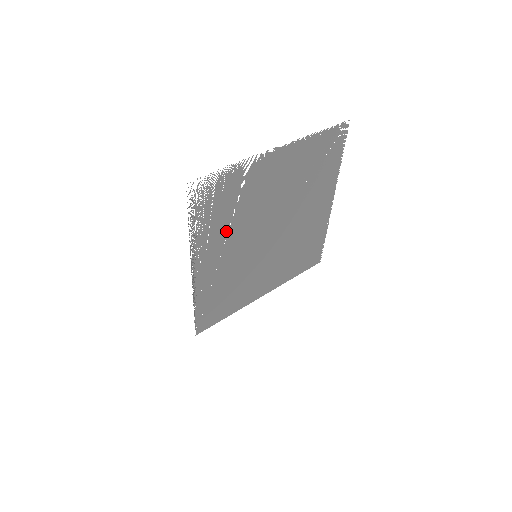
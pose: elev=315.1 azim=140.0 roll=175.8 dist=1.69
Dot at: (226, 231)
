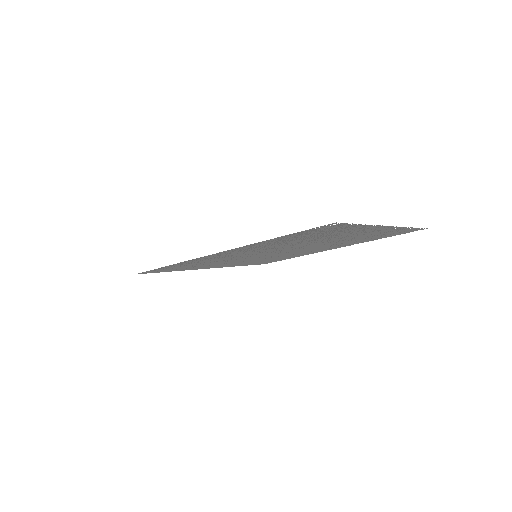
Dot at: (279, 244)
